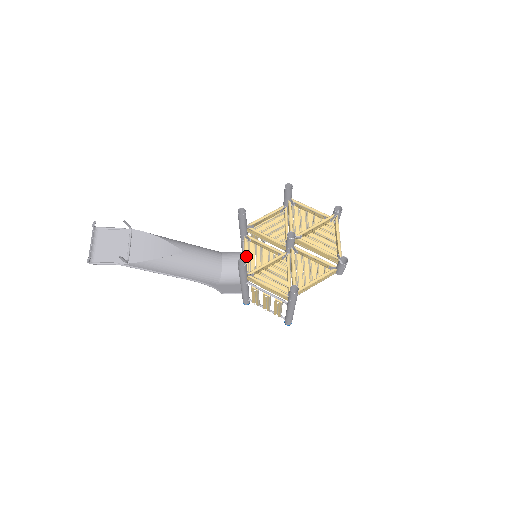
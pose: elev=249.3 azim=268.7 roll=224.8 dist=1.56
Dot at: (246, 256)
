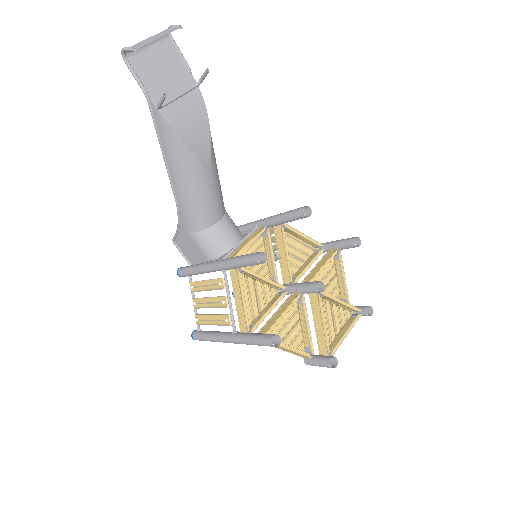
Dot at: (249, 245)
